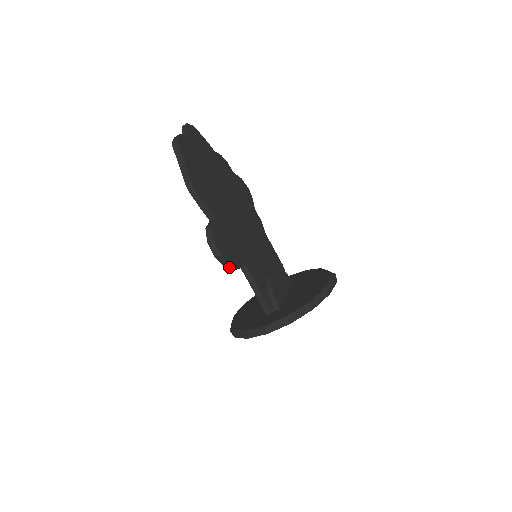
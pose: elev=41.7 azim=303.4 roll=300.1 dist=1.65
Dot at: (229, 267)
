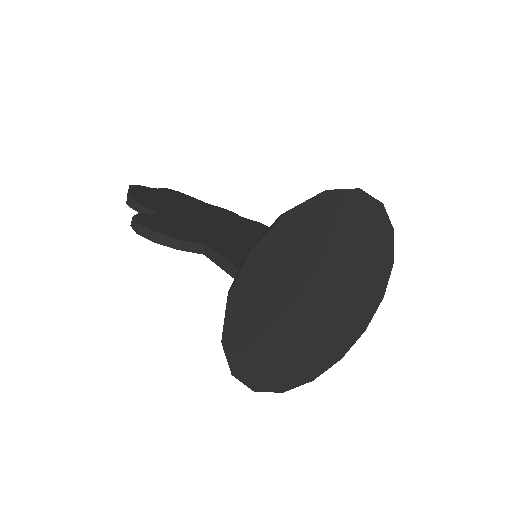
Dot at: (164, 242)
